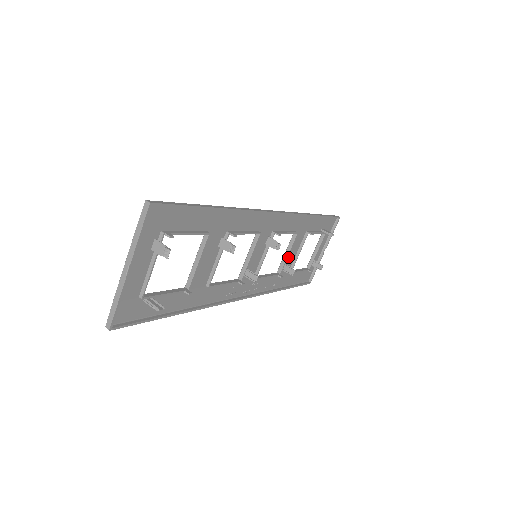
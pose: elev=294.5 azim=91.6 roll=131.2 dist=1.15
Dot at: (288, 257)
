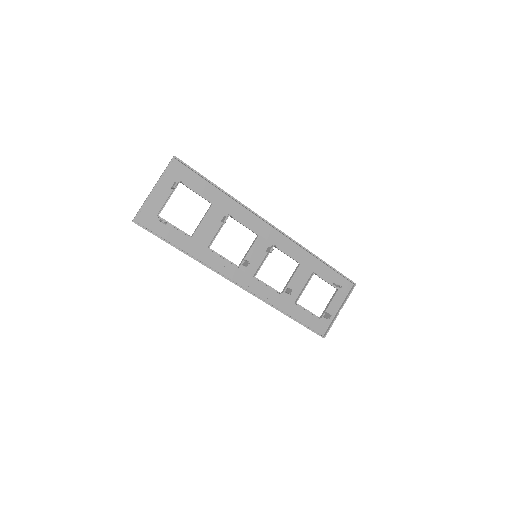
Dot at: (293, 285)
